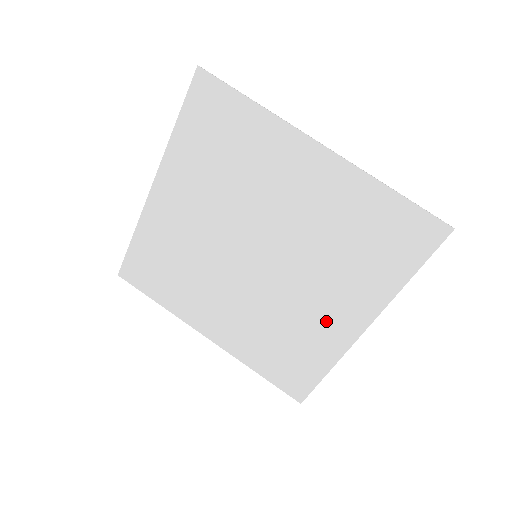
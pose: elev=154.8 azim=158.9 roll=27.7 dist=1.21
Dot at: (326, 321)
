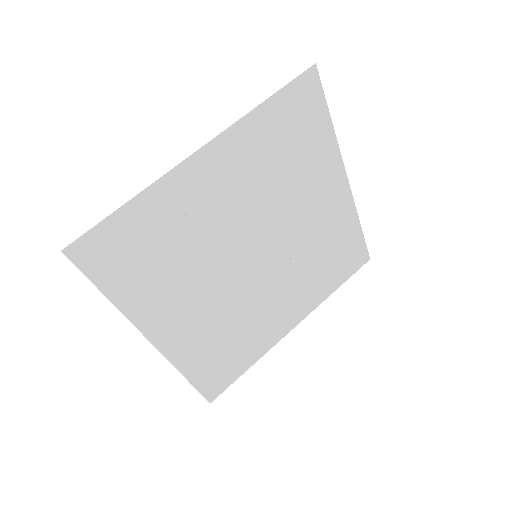
Dot at: (274, 320)
